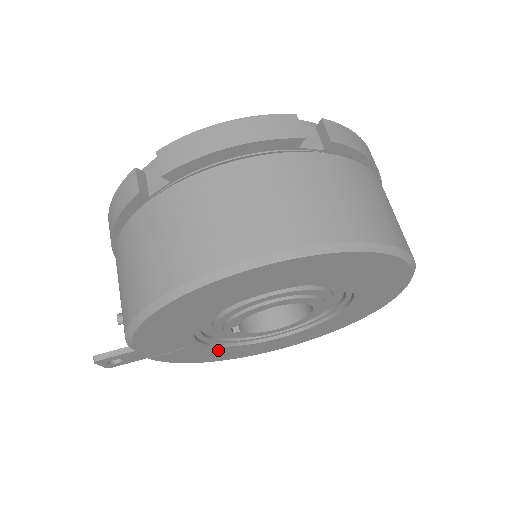
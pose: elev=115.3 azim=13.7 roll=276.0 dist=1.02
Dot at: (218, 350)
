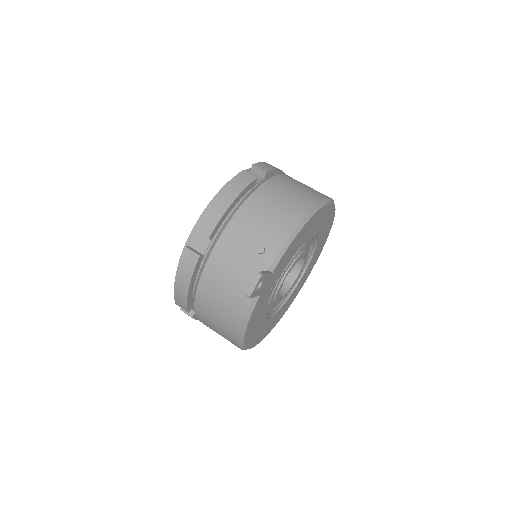
Dot at: (261, 315)
